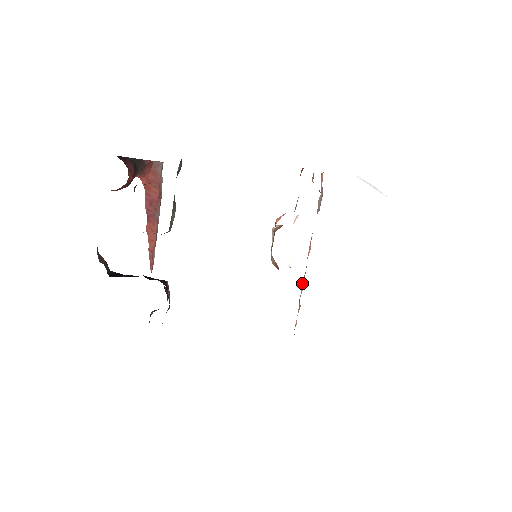
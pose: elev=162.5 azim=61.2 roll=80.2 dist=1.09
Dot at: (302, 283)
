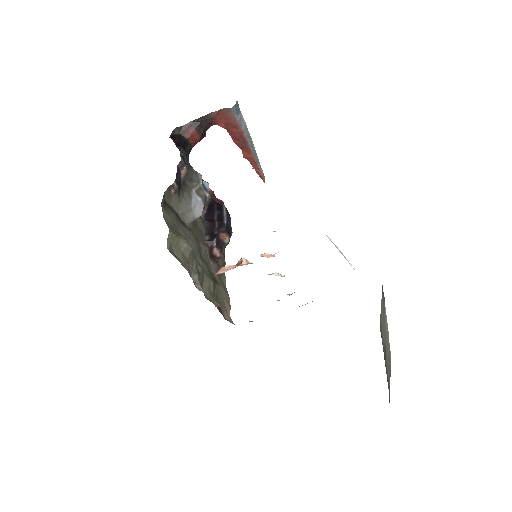
Dot at: occluded
